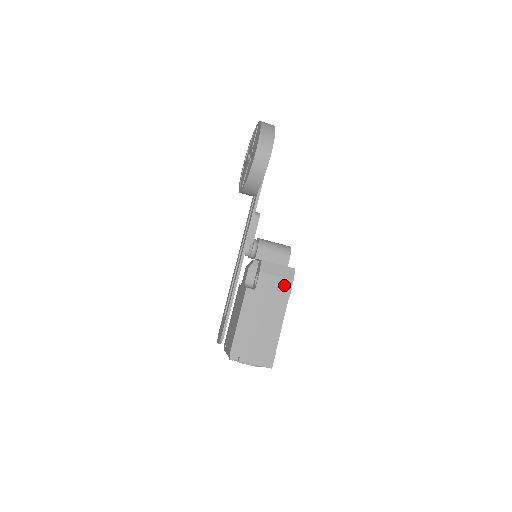
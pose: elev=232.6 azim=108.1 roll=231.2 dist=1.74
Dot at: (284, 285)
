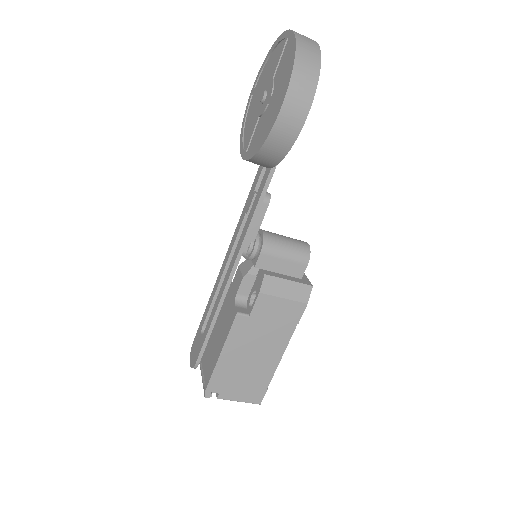
Dot at: (293, 310)
